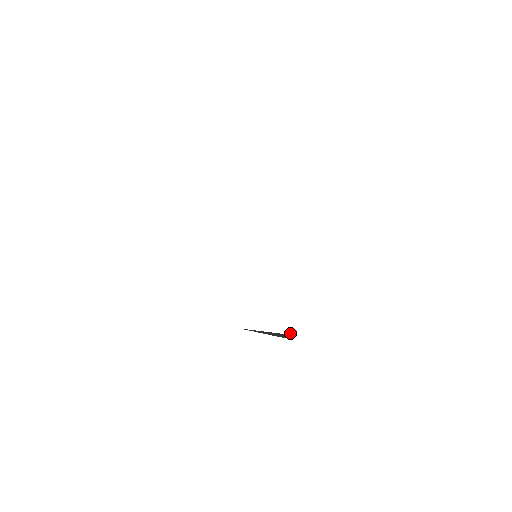
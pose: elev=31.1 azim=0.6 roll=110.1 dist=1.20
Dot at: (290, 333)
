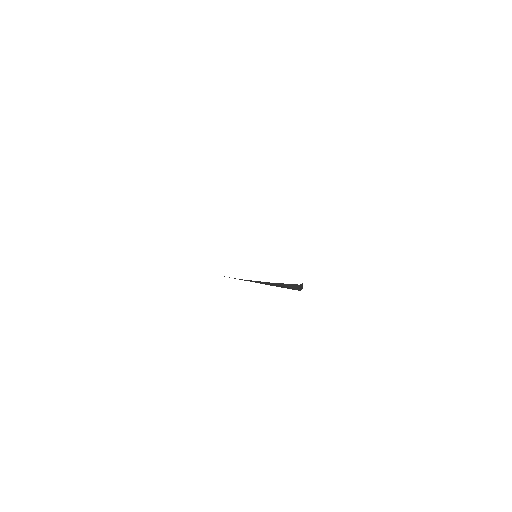
Dot at: (302, 287)
